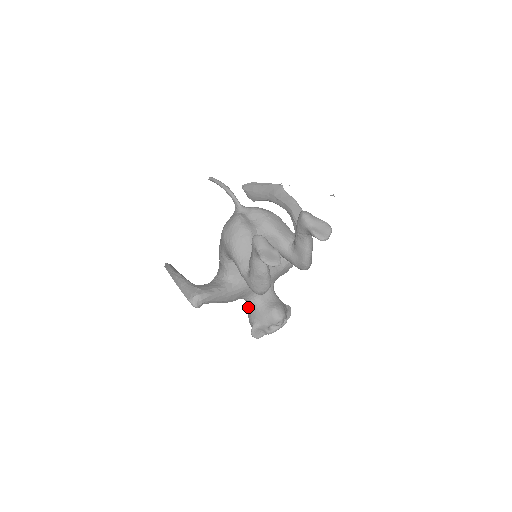
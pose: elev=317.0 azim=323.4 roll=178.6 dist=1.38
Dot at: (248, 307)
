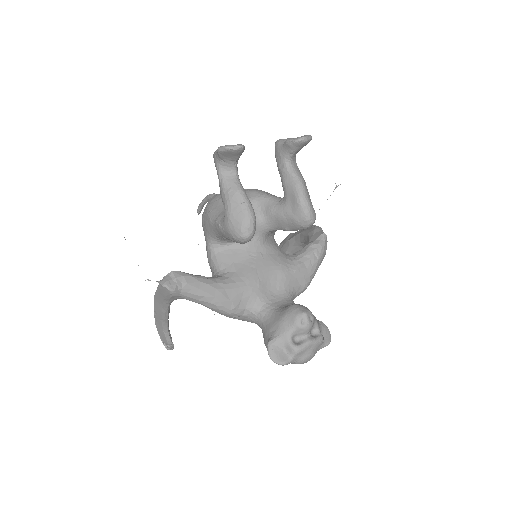
Dot at: occluded
